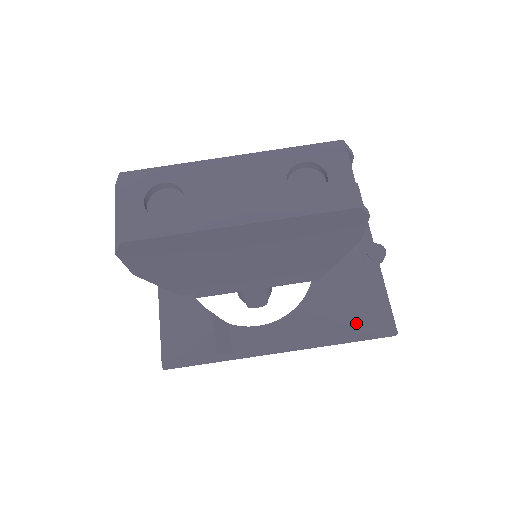
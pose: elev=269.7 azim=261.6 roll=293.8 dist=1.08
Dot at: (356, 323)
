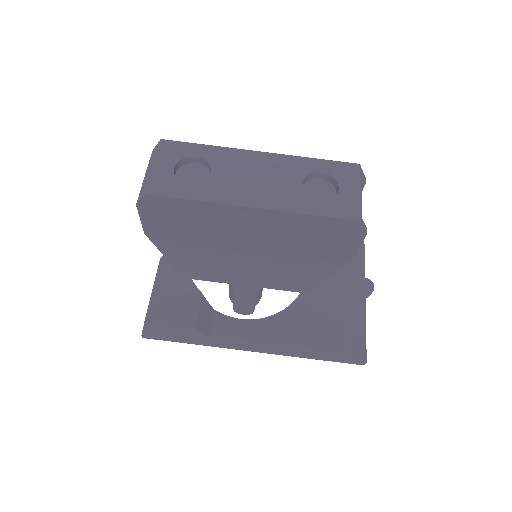
Dot at: (331, 340)
